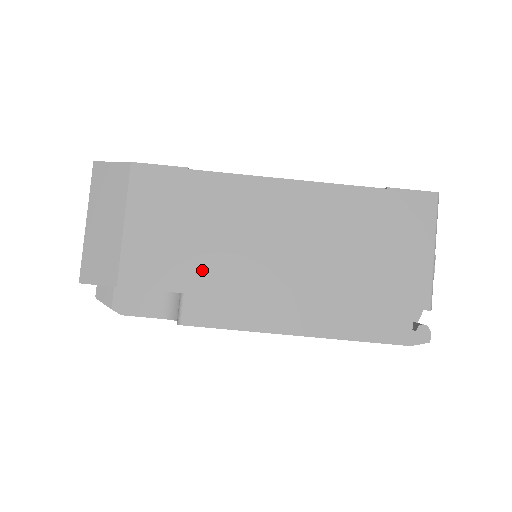
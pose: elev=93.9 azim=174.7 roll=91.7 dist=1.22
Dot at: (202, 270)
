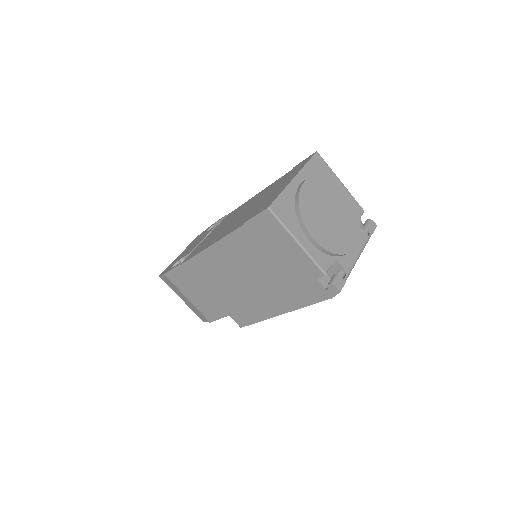
Dot at: (225, 304)
